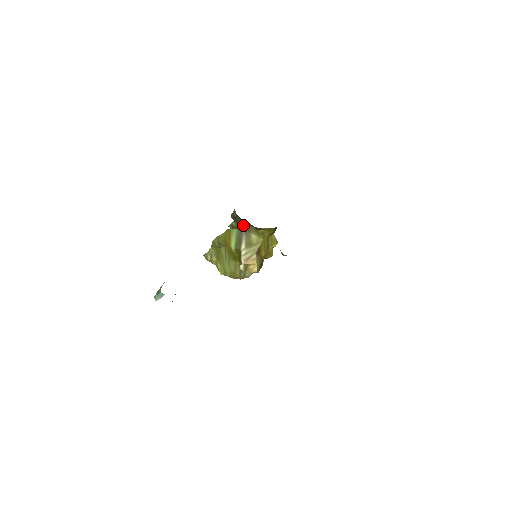
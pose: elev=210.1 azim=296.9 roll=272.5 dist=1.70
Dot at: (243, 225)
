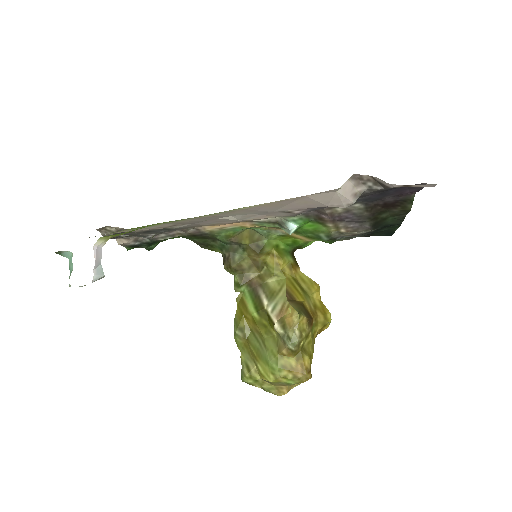
Dot at: (248, 275)
